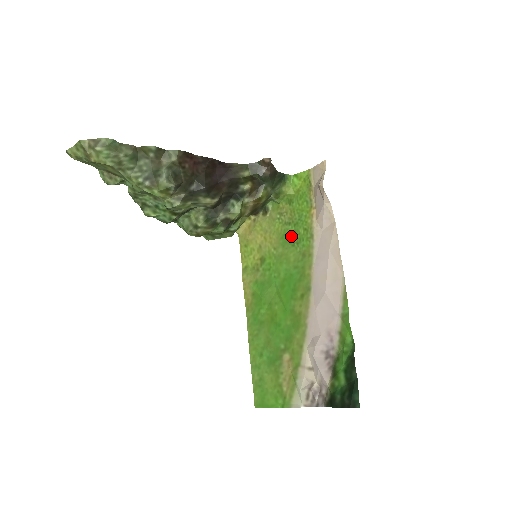
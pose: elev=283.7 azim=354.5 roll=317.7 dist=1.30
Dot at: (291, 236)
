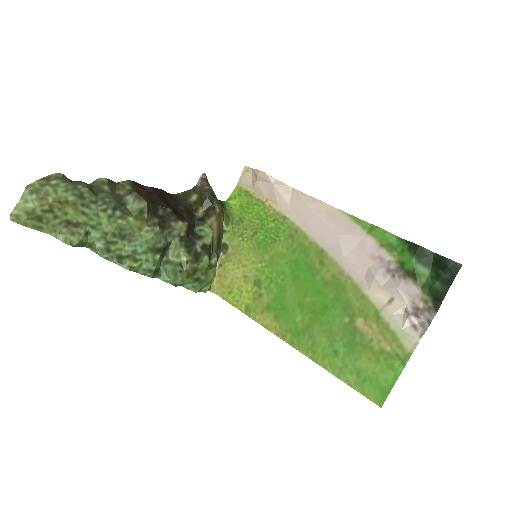
Dot at: (266, 238)
